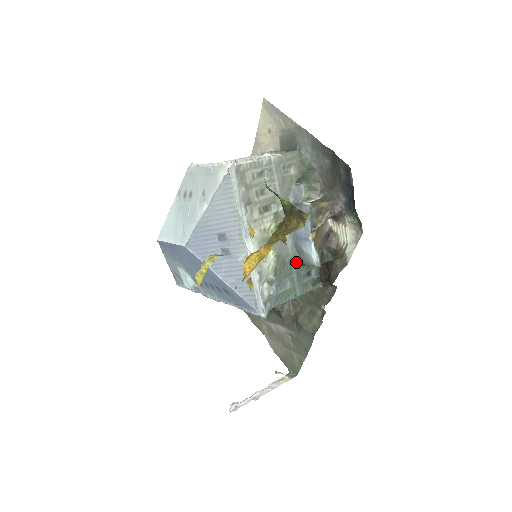
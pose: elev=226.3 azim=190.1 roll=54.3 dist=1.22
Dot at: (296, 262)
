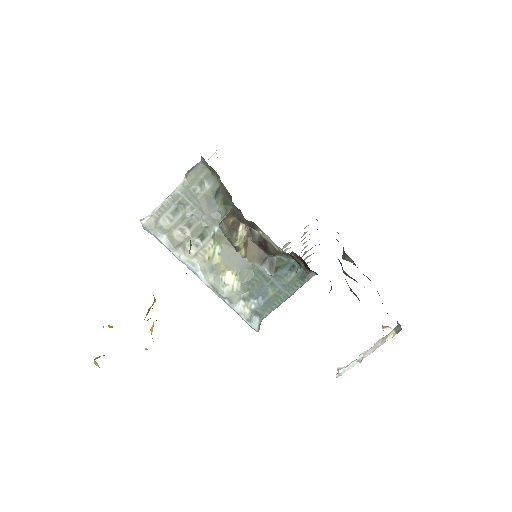
Dot at: occluded
